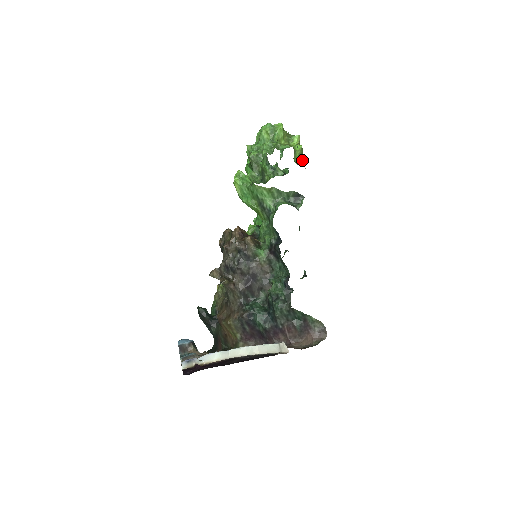
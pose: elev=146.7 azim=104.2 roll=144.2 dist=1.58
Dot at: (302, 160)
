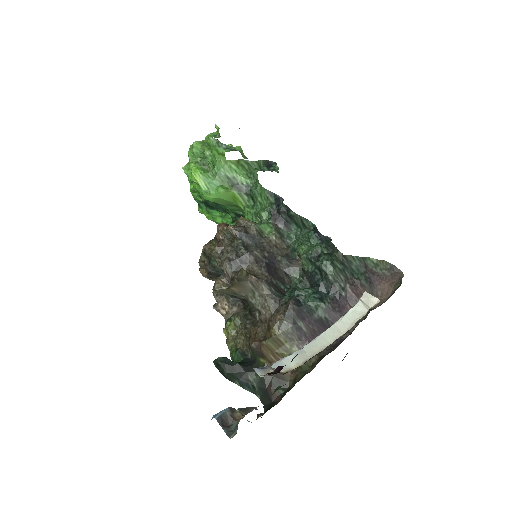
Dot at: occluded
